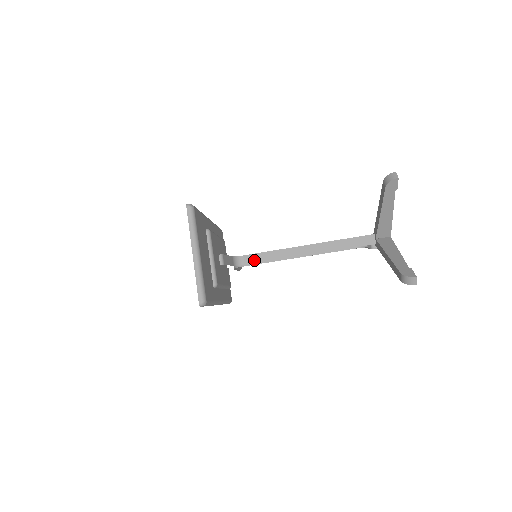
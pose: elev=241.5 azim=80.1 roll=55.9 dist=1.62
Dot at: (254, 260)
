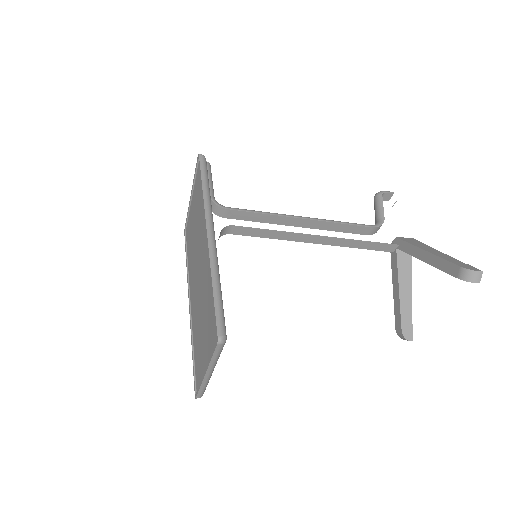
Dot at: (245, 233)
